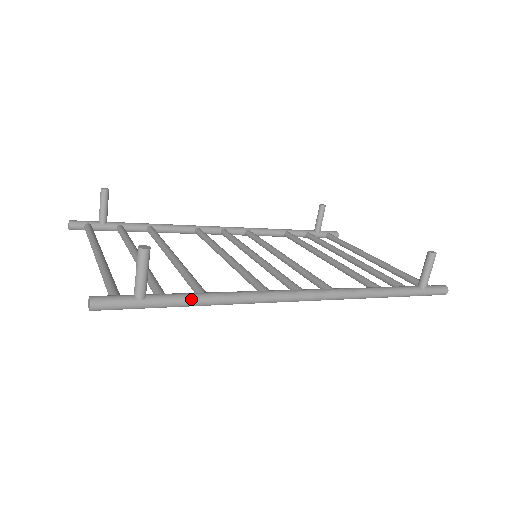
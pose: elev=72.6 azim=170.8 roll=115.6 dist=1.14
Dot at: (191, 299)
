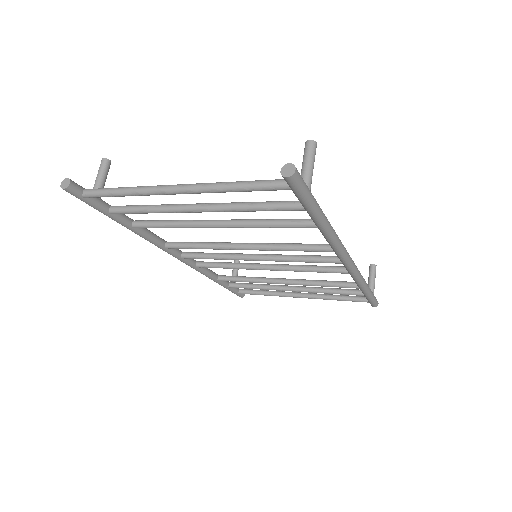
Dot at: occluded
